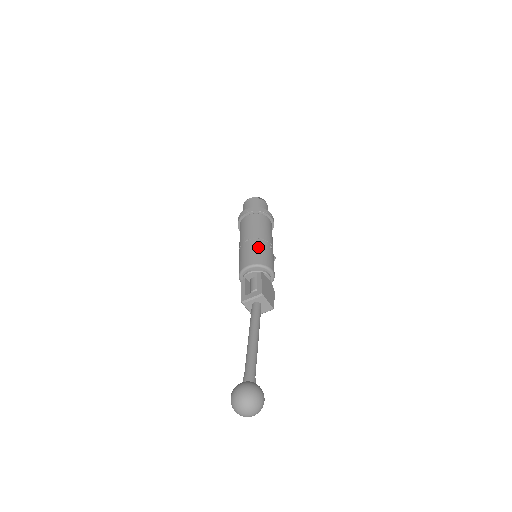
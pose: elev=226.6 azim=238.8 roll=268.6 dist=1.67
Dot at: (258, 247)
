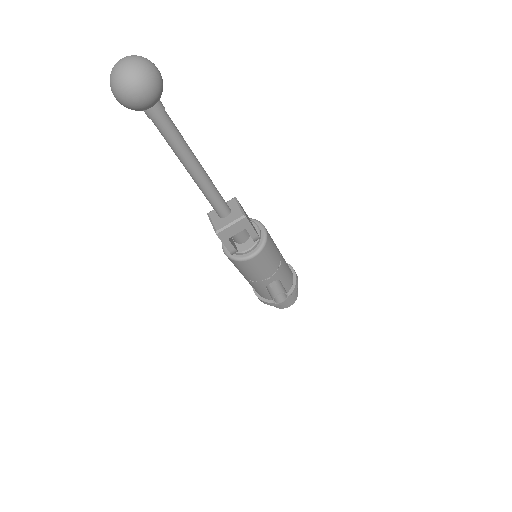
Dot at: occluded
